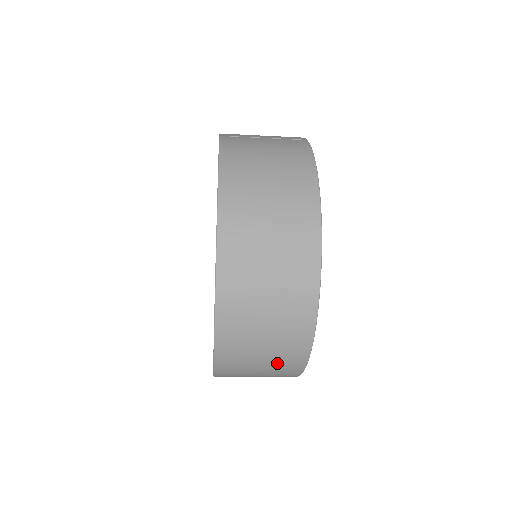
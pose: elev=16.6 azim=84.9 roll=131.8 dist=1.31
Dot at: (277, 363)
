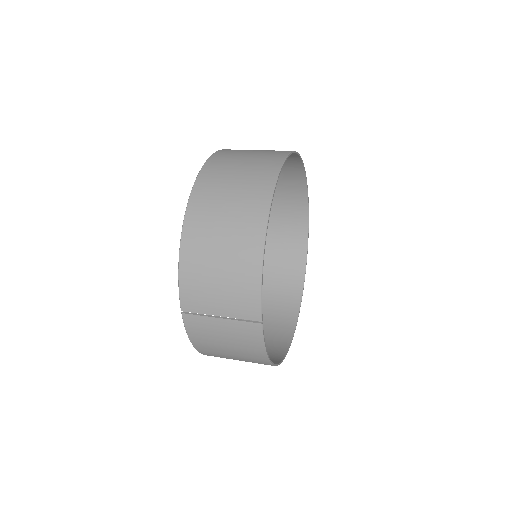
Dot at: (280, 309)
